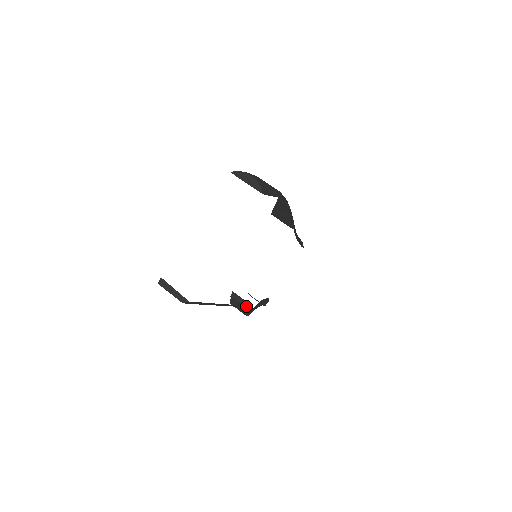
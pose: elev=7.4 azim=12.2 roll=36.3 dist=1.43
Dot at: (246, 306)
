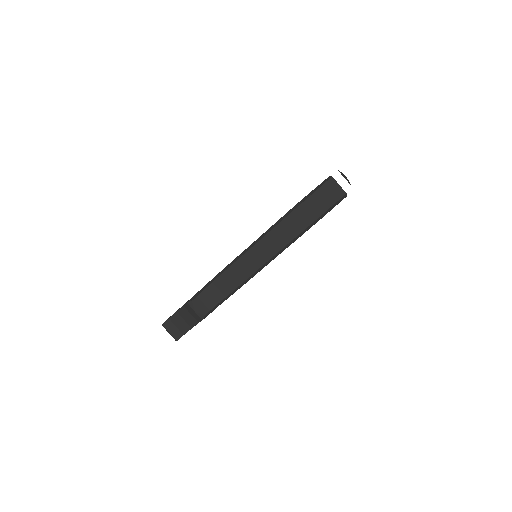
Dot at: (229, 296)
